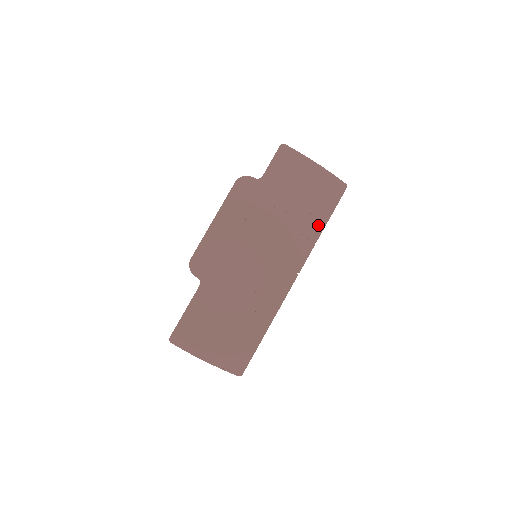
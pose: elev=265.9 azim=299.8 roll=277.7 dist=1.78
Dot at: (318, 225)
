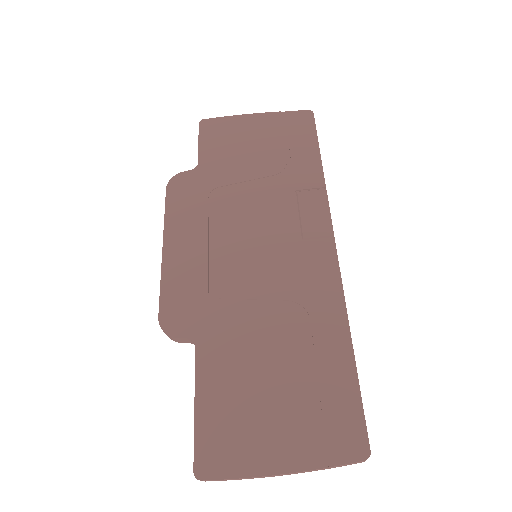
Dot at: (311, 168)
